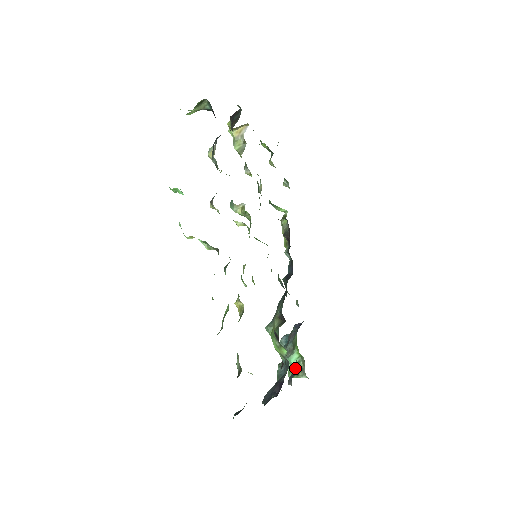
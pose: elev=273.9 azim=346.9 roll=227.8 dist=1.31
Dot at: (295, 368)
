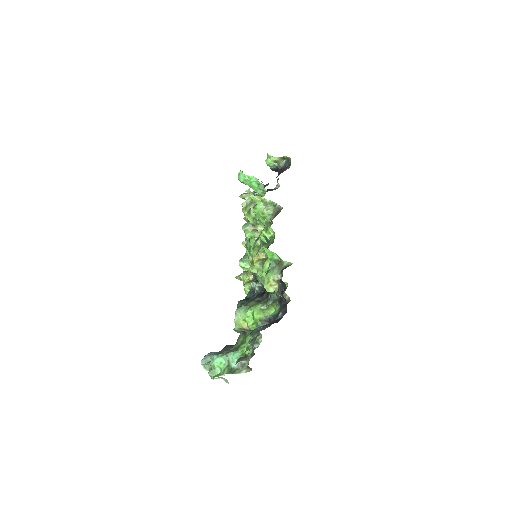
Dot at: (235, 363)
